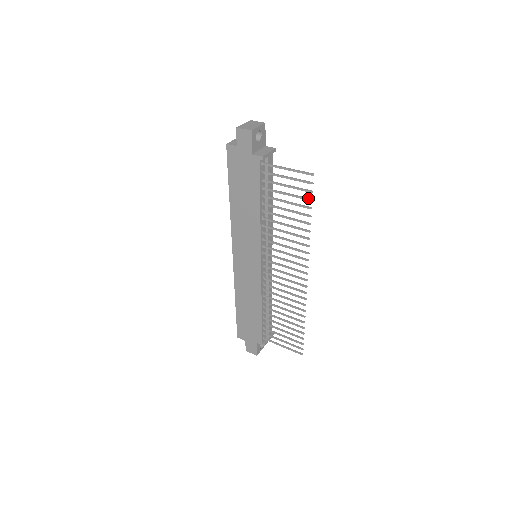
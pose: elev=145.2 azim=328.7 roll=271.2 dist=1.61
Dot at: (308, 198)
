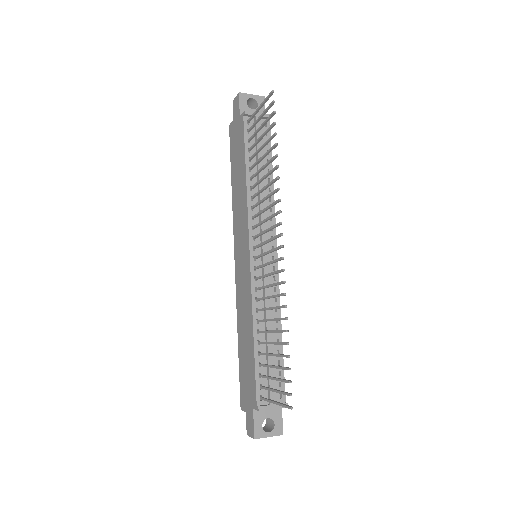
Dot at: (273, 124)
